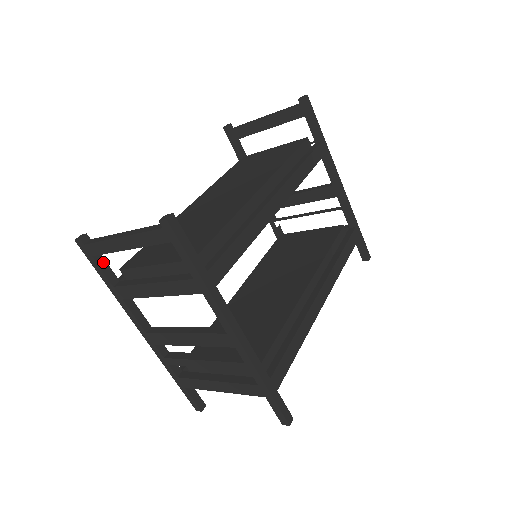
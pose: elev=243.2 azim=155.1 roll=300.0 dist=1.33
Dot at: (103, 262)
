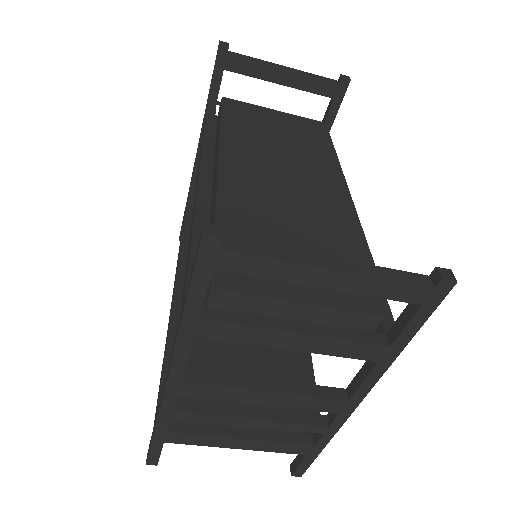
Dot at: occluded
